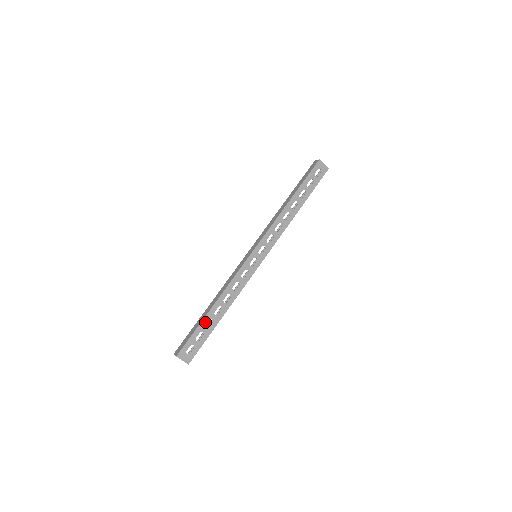
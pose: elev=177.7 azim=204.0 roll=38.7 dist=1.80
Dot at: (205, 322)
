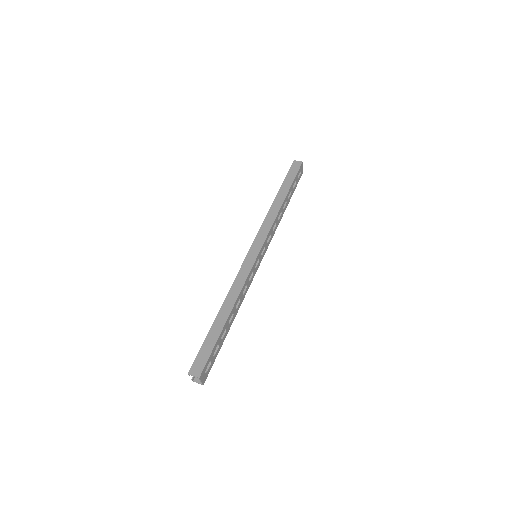
Dot at: (222, 333)
